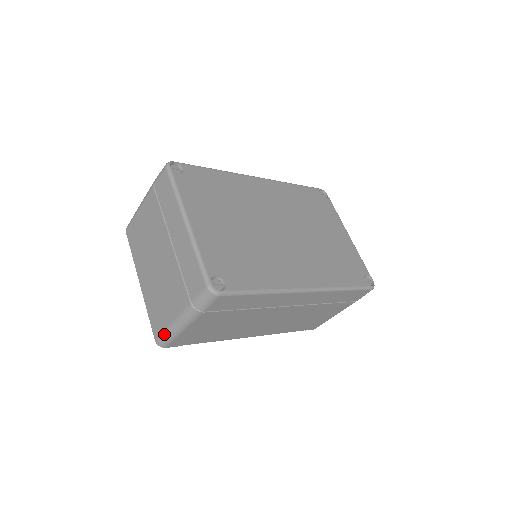
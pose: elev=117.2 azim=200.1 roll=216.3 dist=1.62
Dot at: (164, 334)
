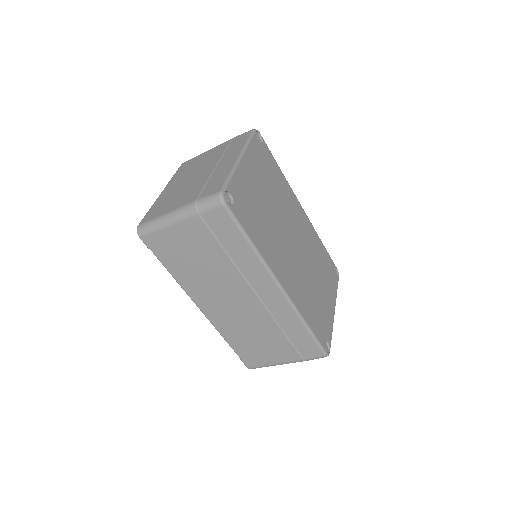
Dot at: (151, 221)
